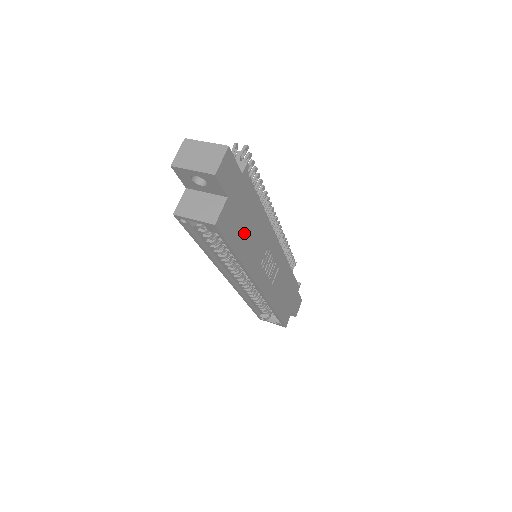
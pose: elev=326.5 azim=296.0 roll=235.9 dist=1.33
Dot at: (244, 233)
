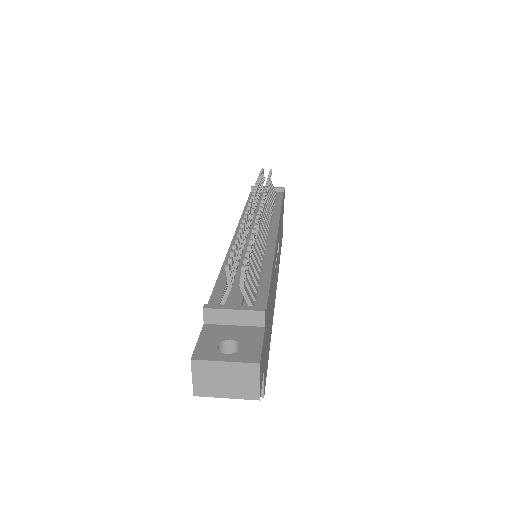
Dot at: occluded
